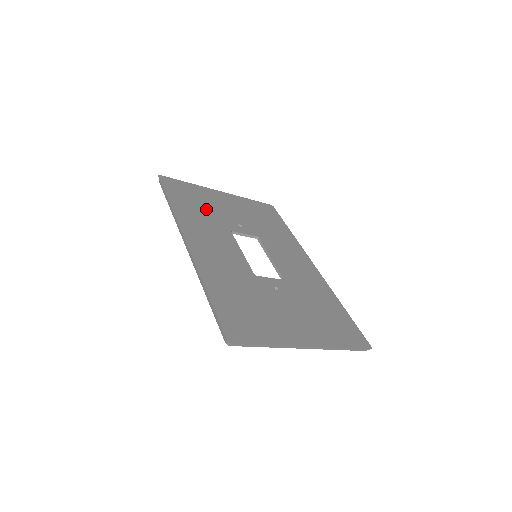
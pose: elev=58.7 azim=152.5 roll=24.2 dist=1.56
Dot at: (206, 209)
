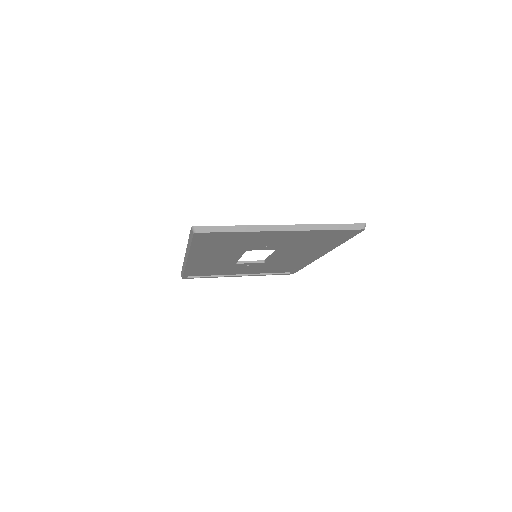
Dot at: occluded
